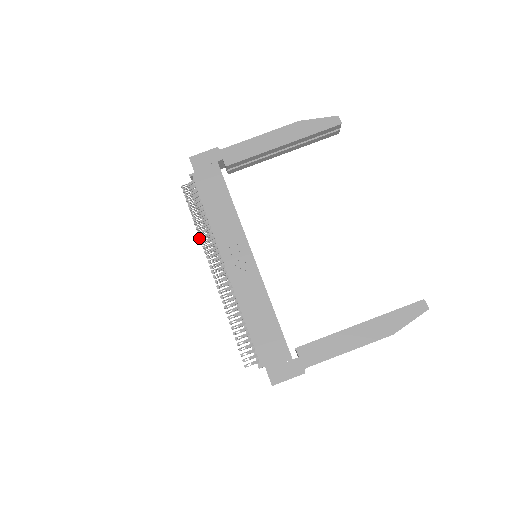
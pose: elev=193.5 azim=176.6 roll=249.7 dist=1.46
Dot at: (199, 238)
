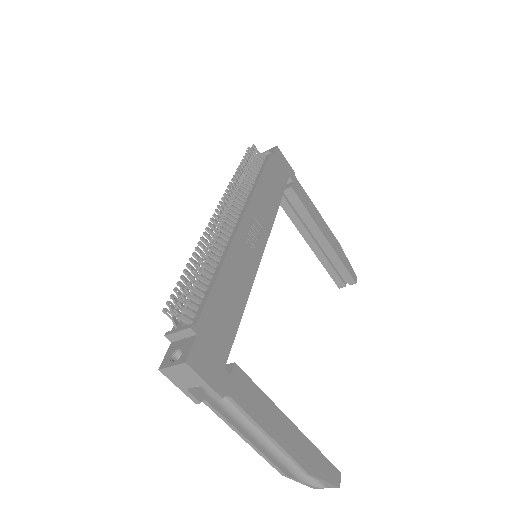
Dot at: (236, 179)
